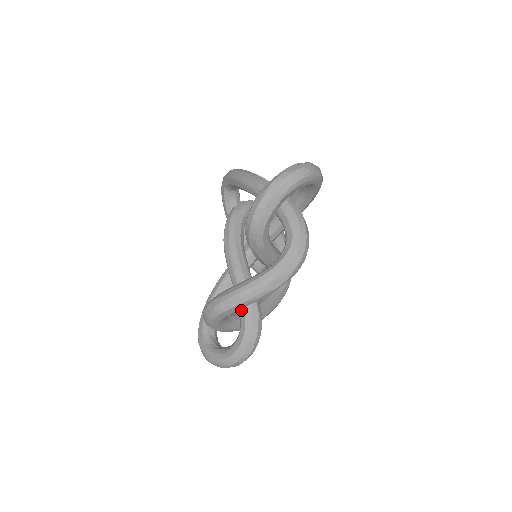
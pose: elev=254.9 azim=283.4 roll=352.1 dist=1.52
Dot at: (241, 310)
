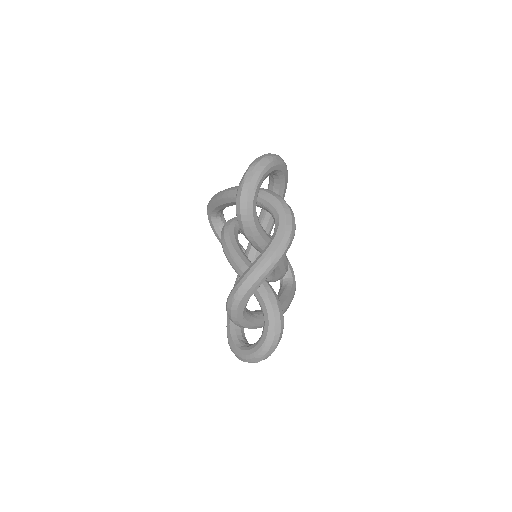
Dot at: (258, 298)
